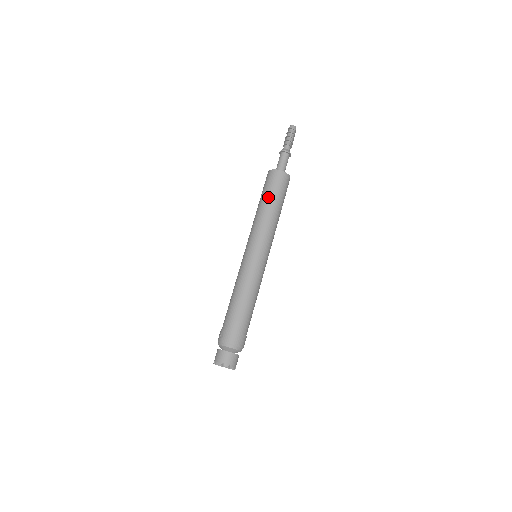
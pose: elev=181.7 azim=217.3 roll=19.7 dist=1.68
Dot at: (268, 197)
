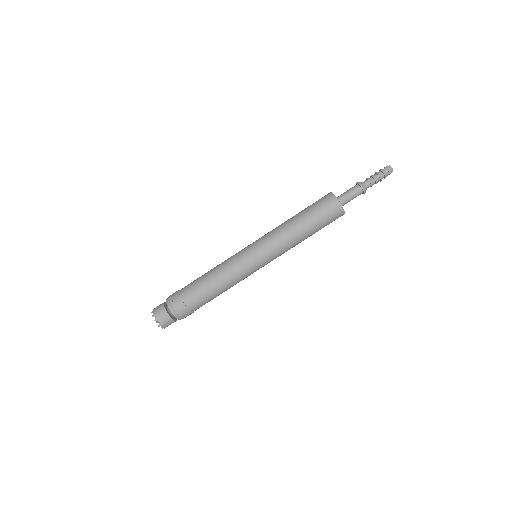
Dot at: (310, 221)
